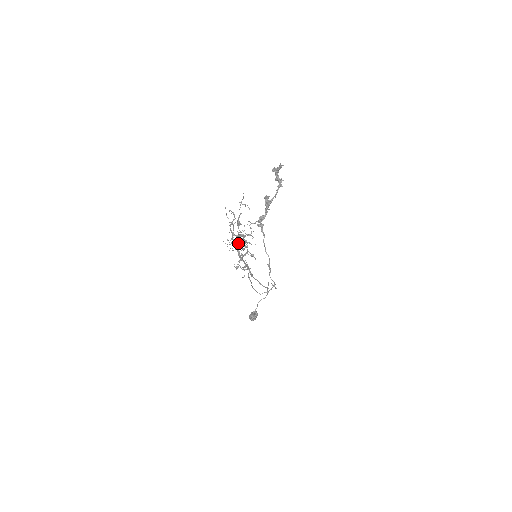
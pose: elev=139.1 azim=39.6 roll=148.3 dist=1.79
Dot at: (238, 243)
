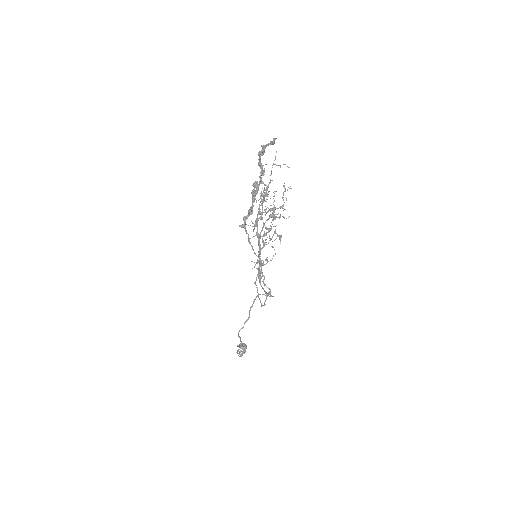
Dot at: (264, 224)
